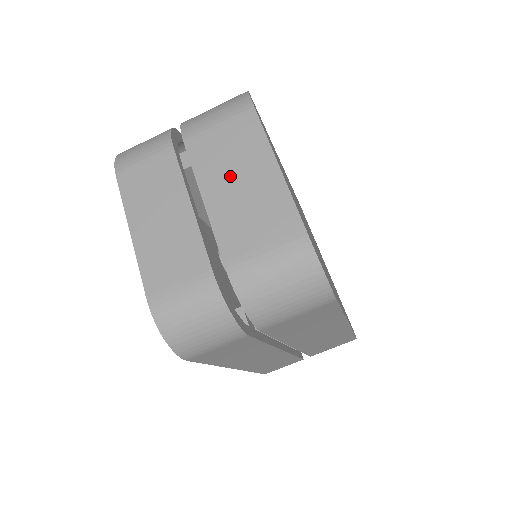
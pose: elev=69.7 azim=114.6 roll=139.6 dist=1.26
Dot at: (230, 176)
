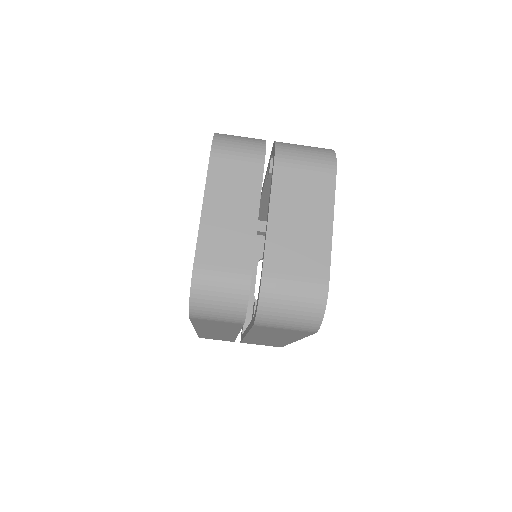
Dot at: (296, 211)
